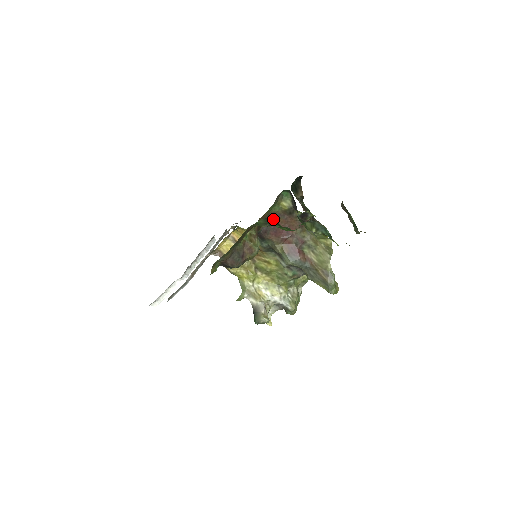
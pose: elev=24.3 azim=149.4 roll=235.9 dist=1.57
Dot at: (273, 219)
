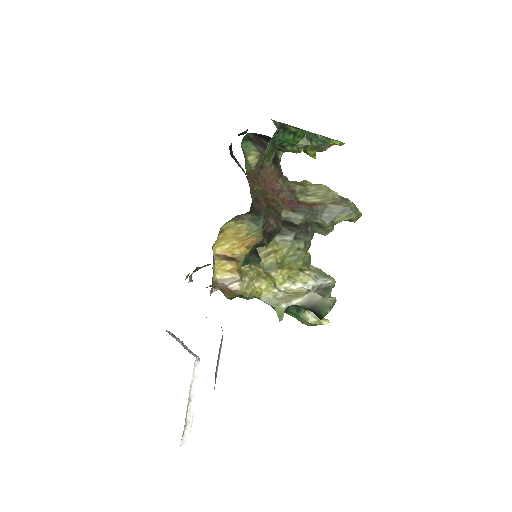
Dot at: (283, 127)
